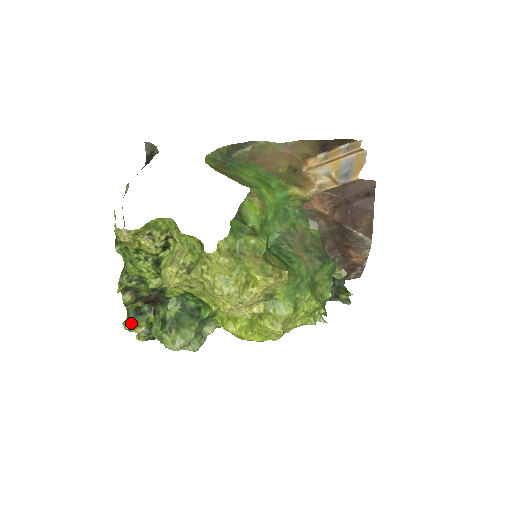
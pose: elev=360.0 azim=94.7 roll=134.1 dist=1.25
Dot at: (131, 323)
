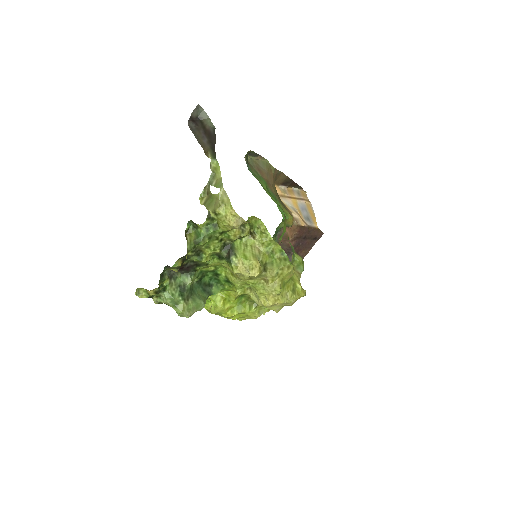
Dot at: occluded
